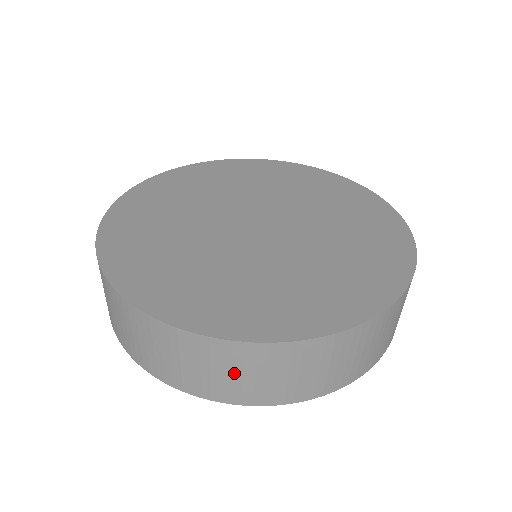
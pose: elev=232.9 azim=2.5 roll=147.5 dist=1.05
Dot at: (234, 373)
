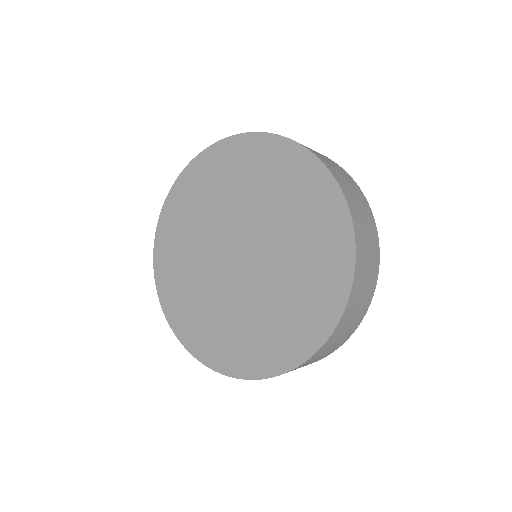
Dot at: occluded
